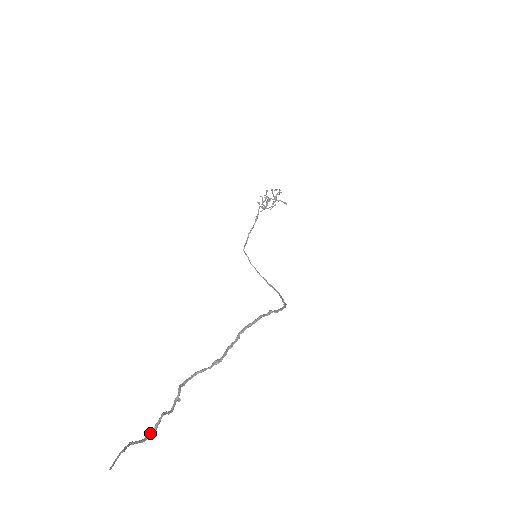
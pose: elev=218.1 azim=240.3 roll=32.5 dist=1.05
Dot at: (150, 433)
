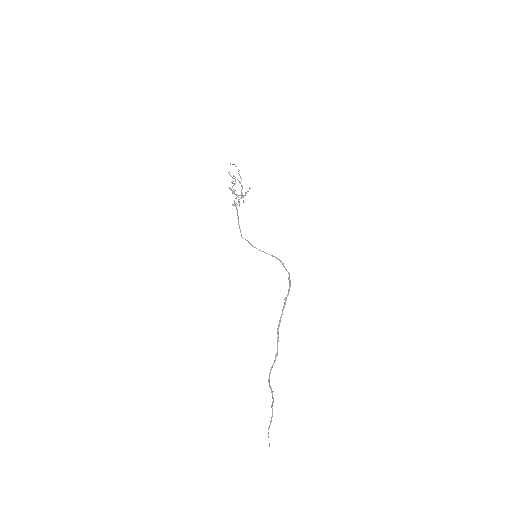
Dot at: occluded
